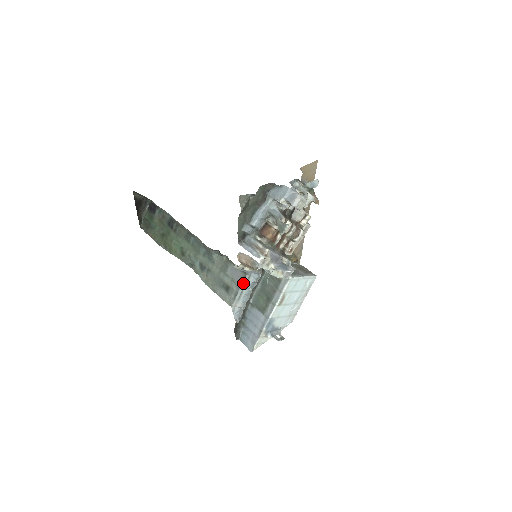
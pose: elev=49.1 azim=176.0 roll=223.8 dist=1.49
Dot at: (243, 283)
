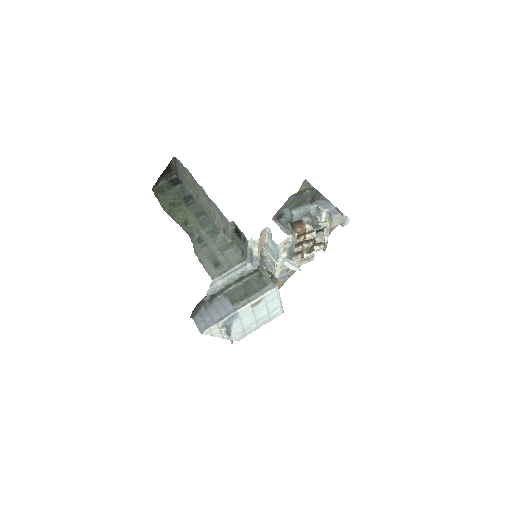
Dot at: (237, 266)
